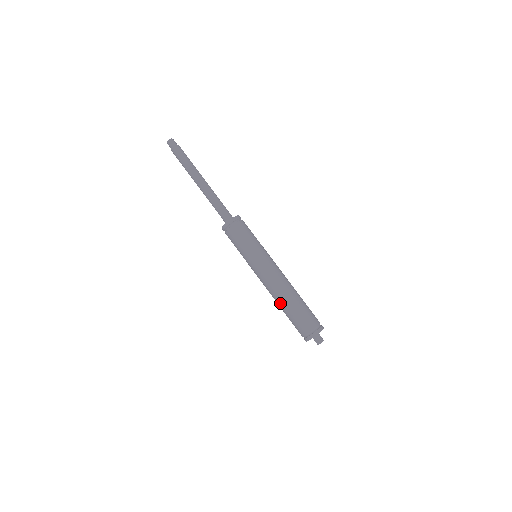
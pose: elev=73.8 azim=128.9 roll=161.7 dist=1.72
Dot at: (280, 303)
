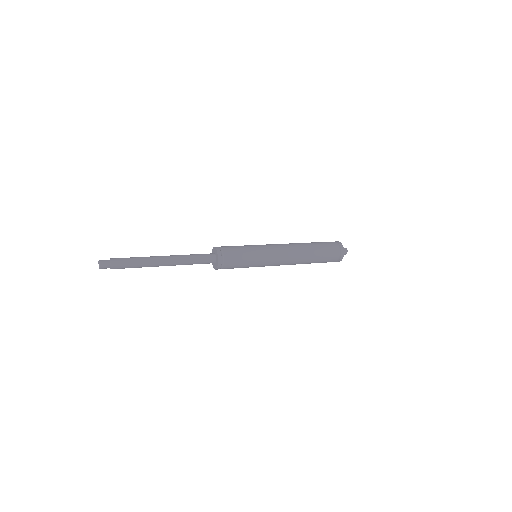
Dot at: occluded
